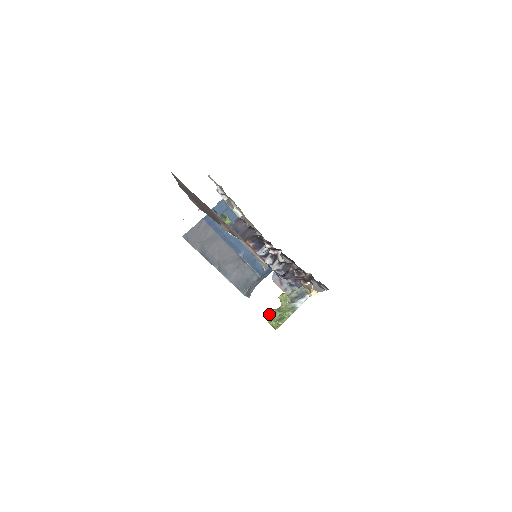
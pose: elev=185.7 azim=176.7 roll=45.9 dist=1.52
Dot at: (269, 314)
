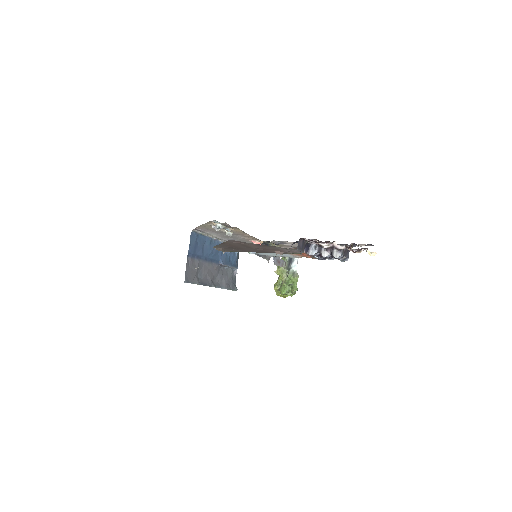
Dot at: (276, 290)
